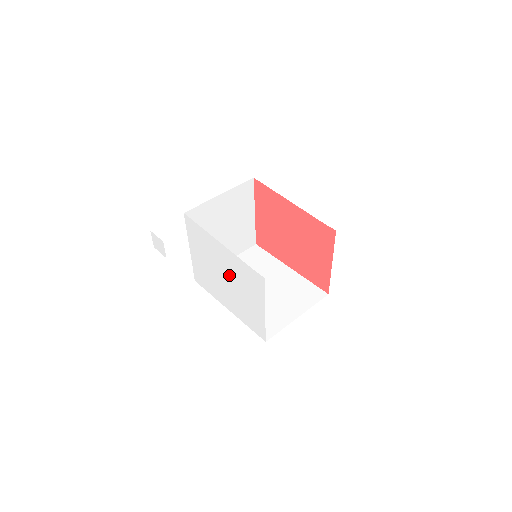
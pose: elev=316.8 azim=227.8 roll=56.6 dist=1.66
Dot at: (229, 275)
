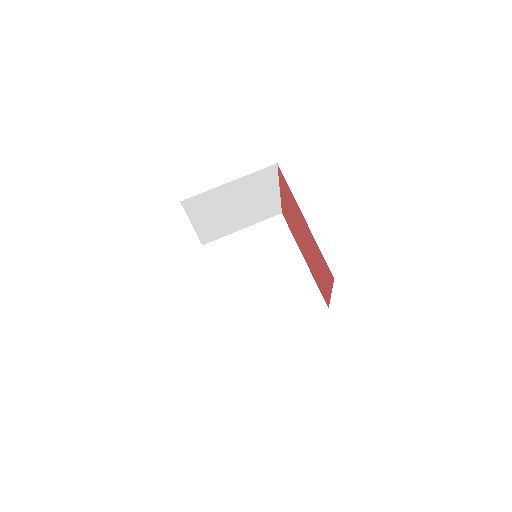
Dot at: occluded
